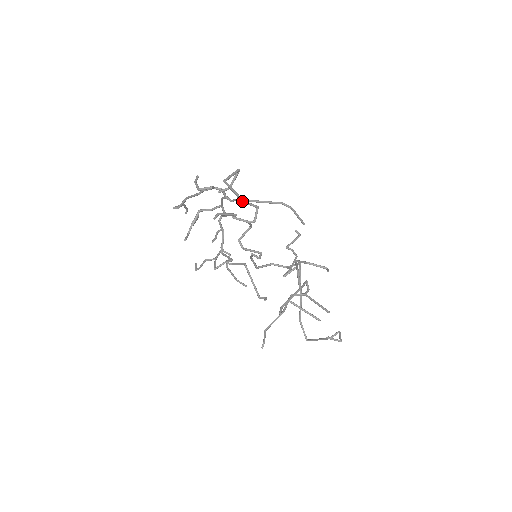
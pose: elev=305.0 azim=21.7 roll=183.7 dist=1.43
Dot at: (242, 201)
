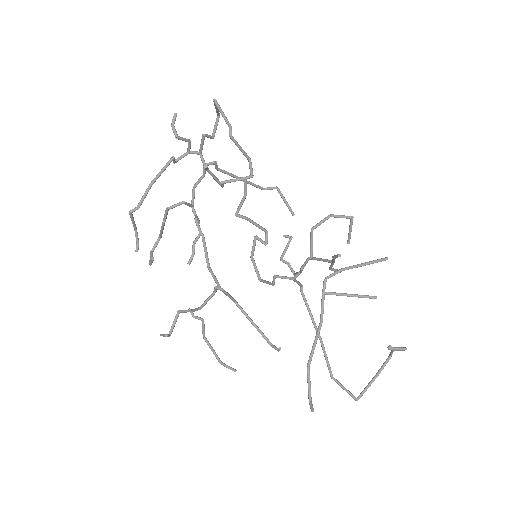
Dot at: (235, 140)
